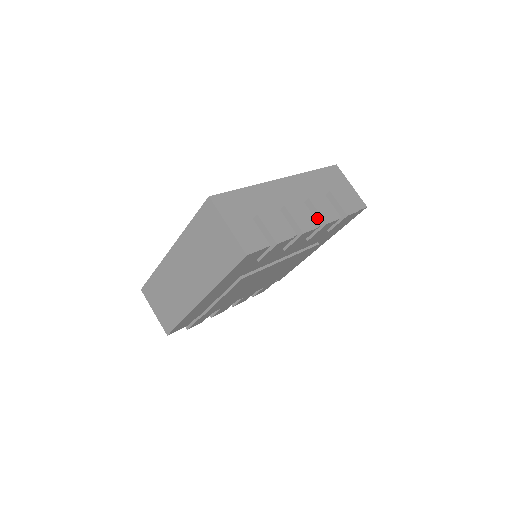
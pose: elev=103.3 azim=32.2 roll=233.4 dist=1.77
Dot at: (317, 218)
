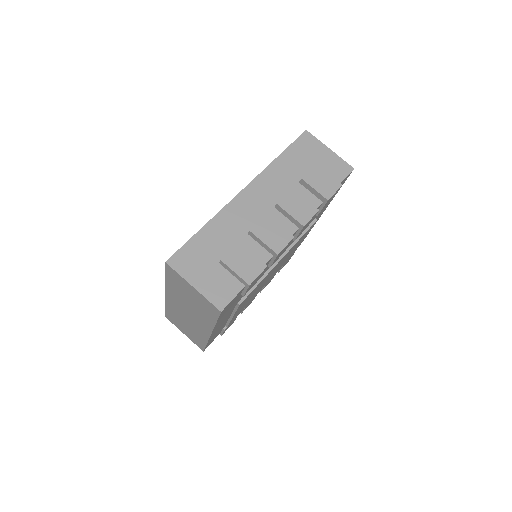
Dot at: (293, 221)
